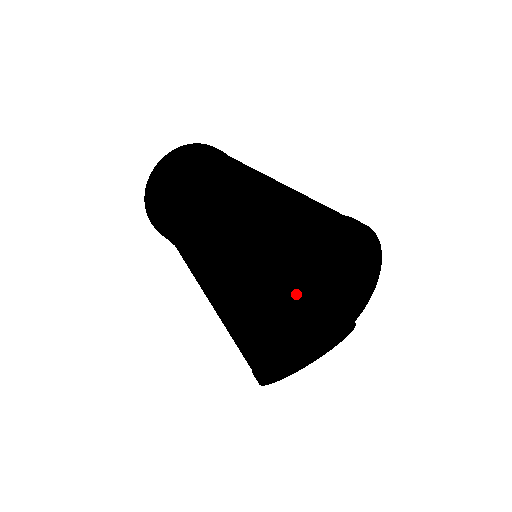
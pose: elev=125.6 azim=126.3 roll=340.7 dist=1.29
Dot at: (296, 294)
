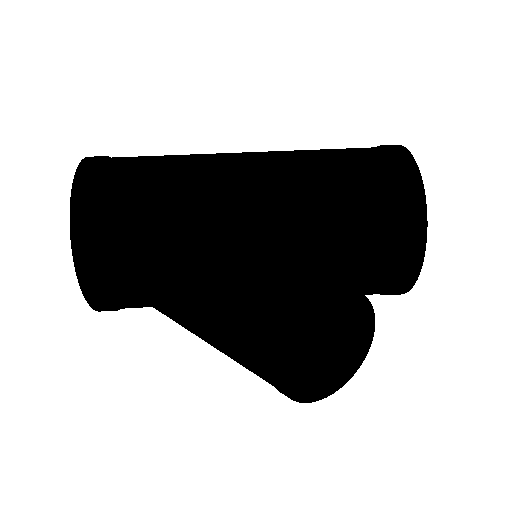
Dot at: occluded
